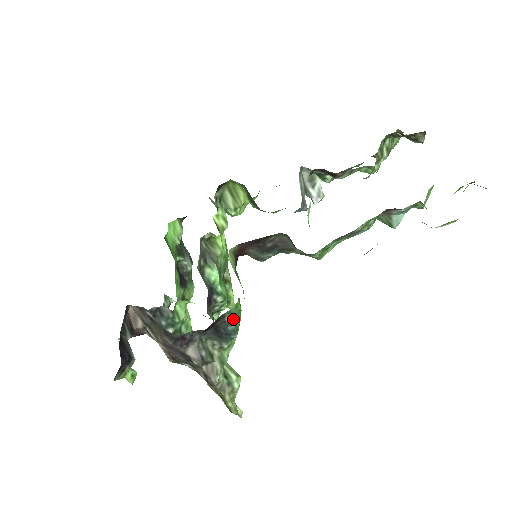
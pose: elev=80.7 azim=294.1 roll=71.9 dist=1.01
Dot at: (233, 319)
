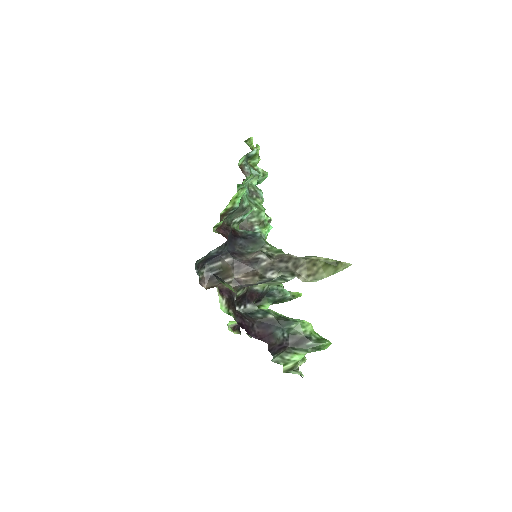
Dot at: (246, 231)
